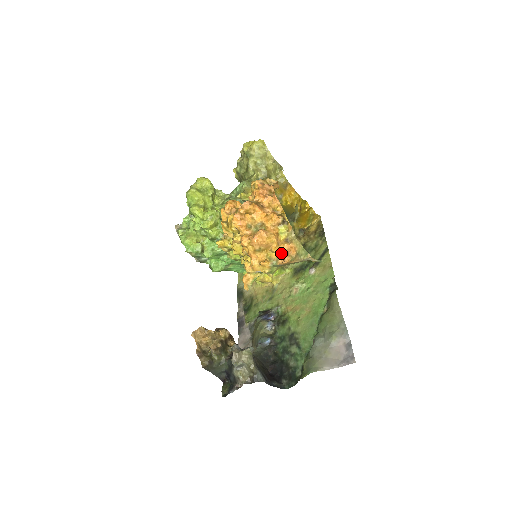
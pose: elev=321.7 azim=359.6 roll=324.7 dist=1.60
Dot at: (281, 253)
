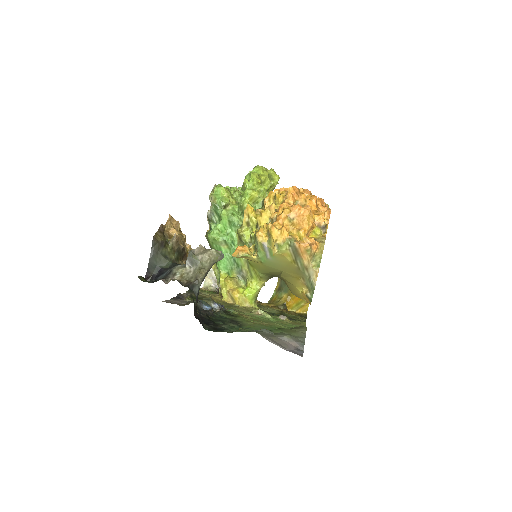
Dot at: (303, 241)
